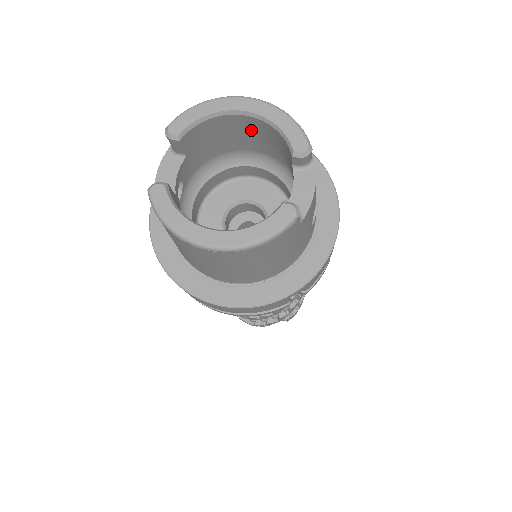
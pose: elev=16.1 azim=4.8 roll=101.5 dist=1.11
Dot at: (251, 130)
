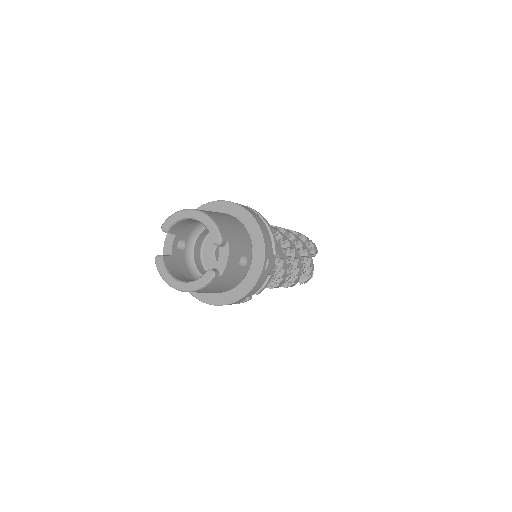
Dot at: occluded
